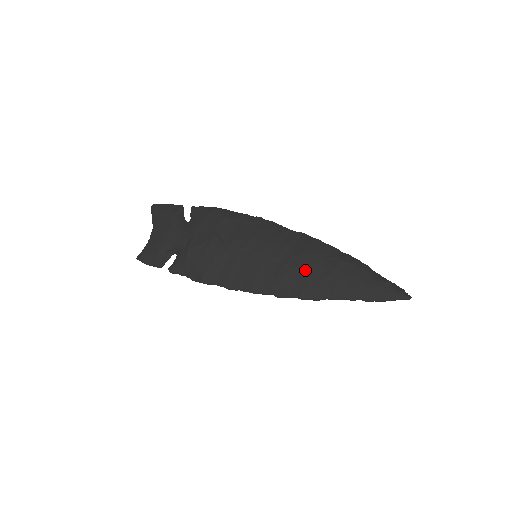
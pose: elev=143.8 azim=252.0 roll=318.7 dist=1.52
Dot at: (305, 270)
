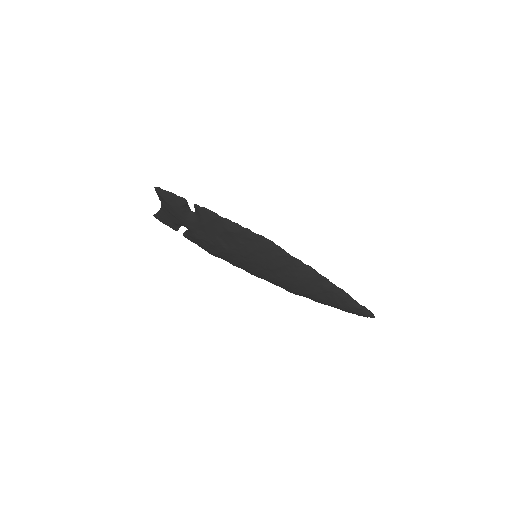
Dot at: (293, 286)
